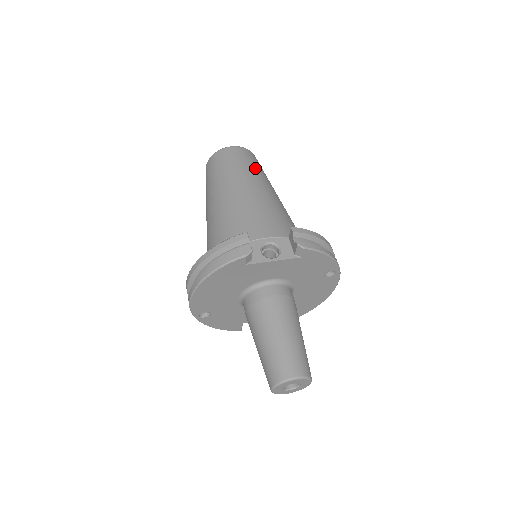
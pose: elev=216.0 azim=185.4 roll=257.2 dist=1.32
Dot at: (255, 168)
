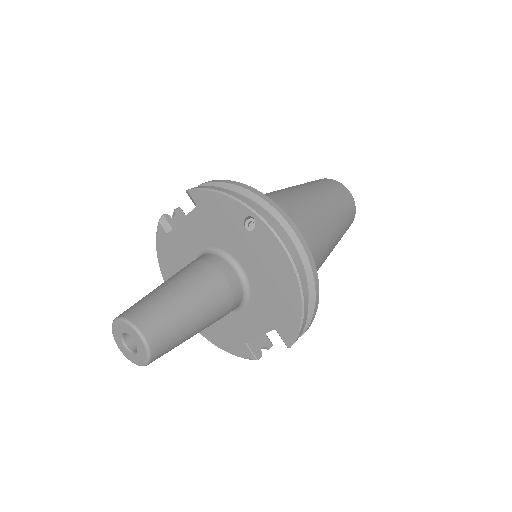
Dot at: (304, 184)
